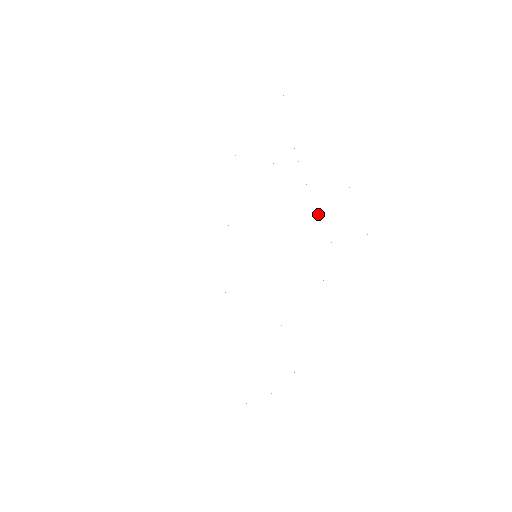
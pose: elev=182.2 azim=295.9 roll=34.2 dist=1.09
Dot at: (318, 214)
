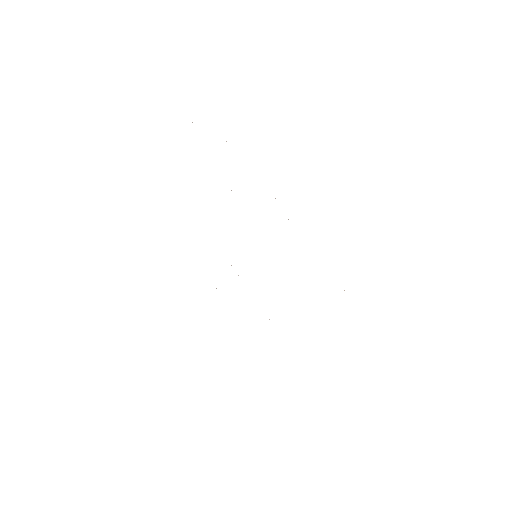
Dot at: occluded
